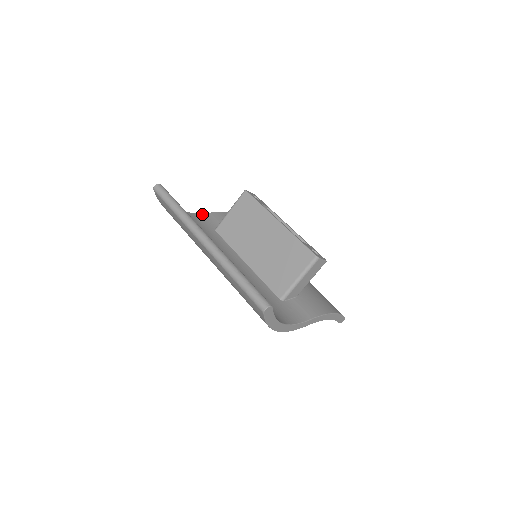
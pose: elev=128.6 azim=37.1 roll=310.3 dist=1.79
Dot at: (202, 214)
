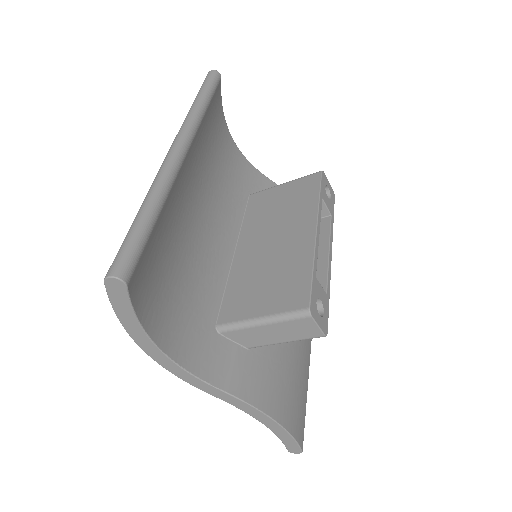
Dot at: (259, 172)
